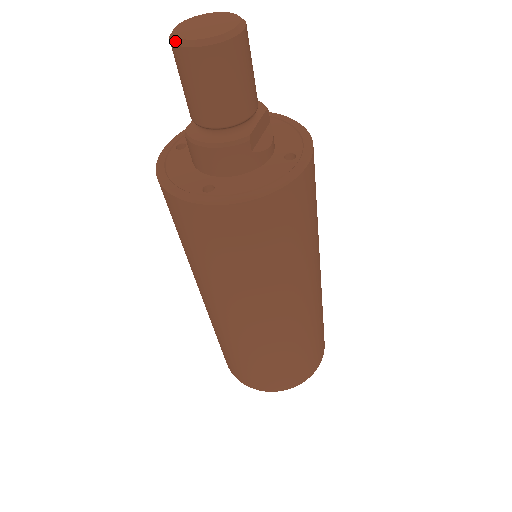
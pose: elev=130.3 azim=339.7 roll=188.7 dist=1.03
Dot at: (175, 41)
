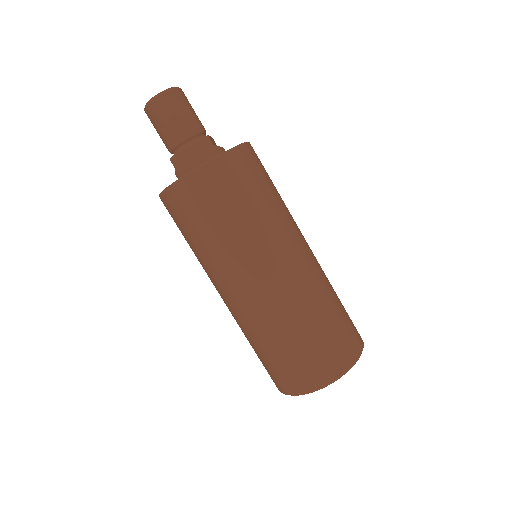
Dot at: (148, 102)
